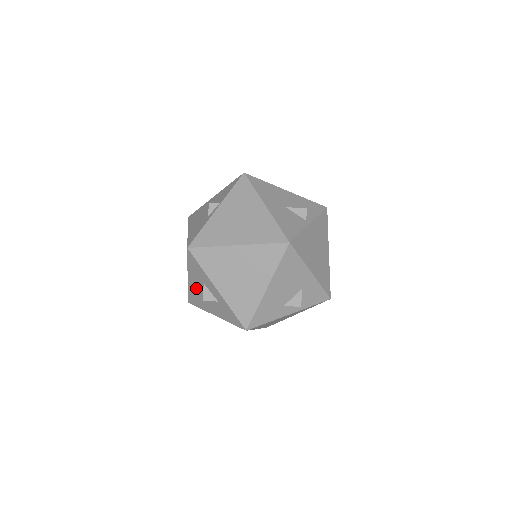
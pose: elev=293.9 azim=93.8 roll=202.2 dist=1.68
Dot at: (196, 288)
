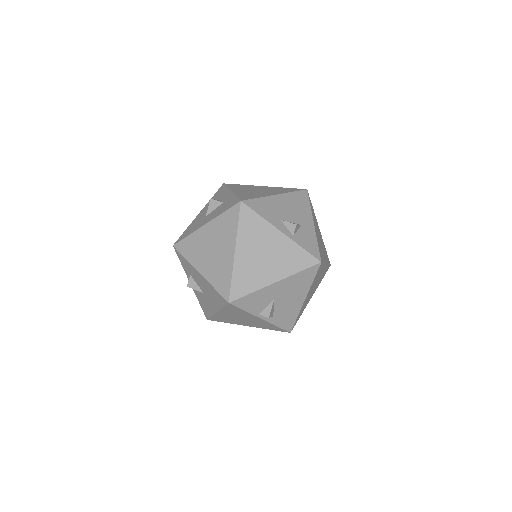
Dot at: (202, 215)
